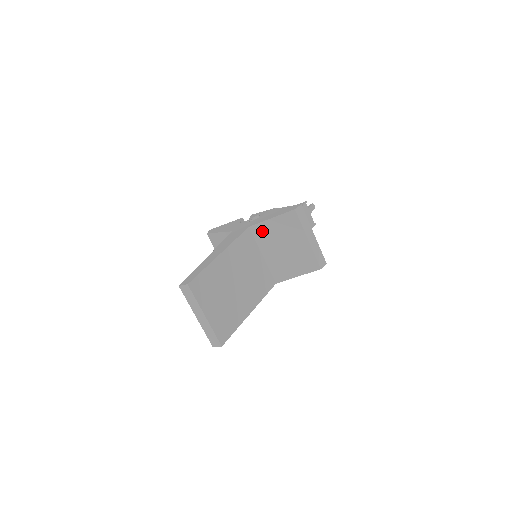
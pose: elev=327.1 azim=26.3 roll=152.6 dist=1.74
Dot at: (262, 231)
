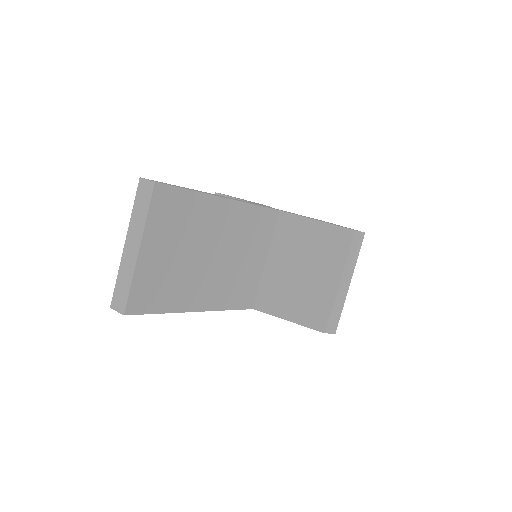
Dot at: (291, 228)
